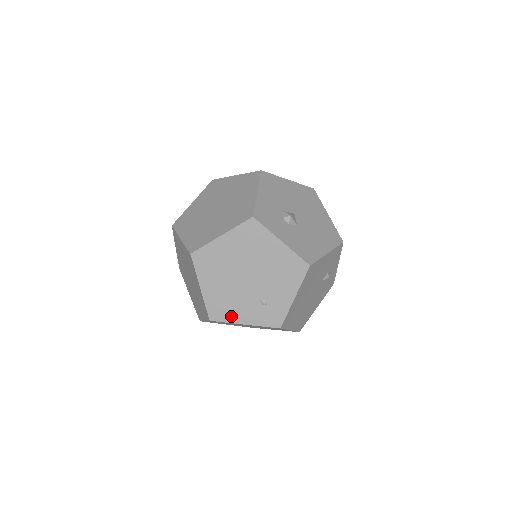
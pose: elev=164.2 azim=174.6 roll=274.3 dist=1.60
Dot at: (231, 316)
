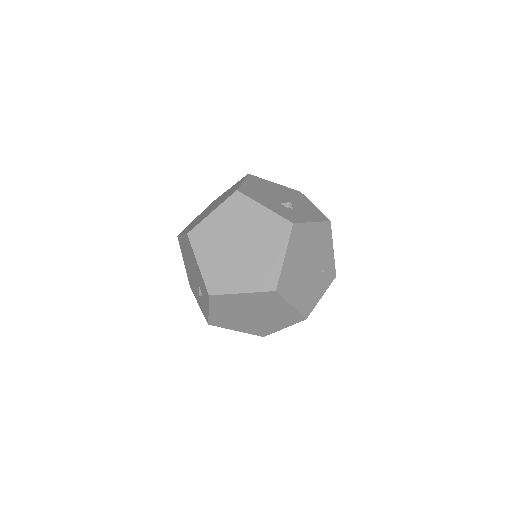
Dot at: (314, 301)
